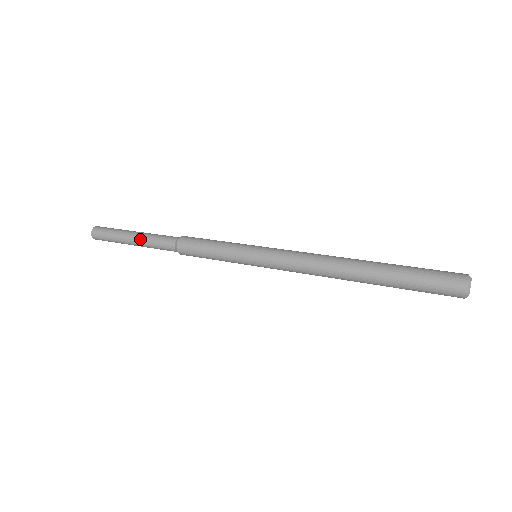
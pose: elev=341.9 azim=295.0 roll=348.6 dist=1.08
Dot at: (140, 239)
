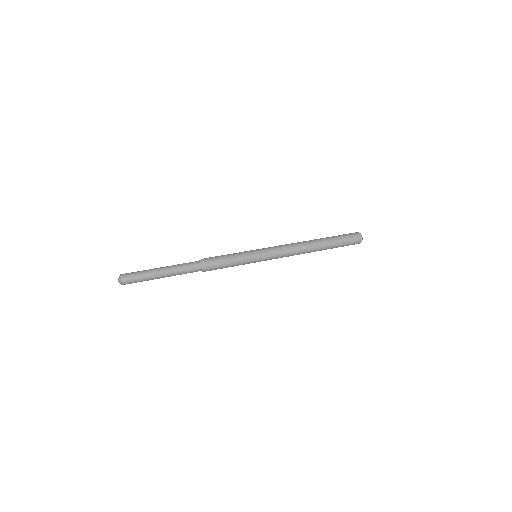
Dot at: occluded
